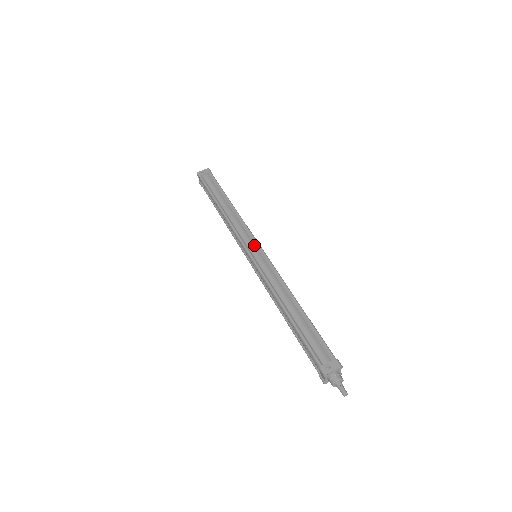
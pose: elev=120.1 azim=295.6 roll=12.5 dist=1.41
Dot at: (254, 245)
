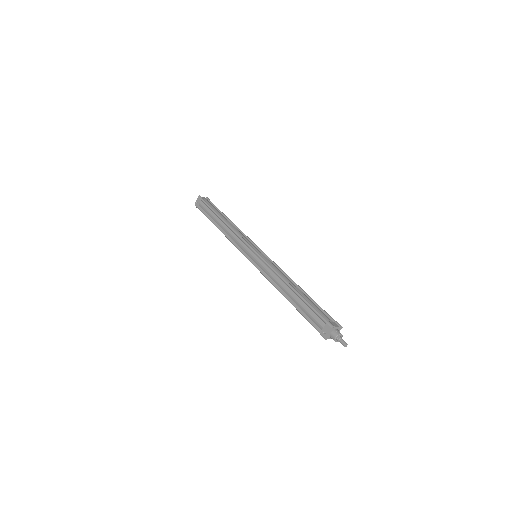
Dot at: (249, 250)
